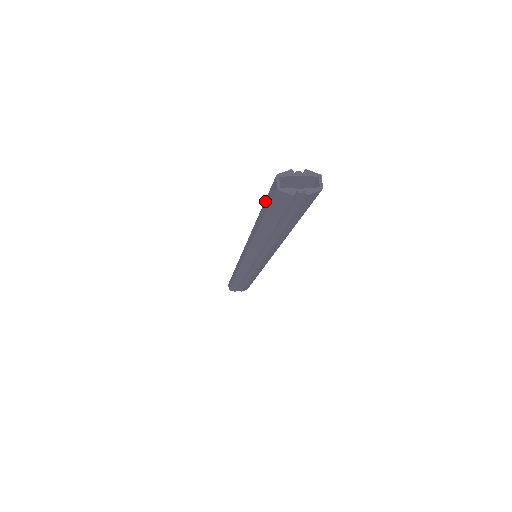
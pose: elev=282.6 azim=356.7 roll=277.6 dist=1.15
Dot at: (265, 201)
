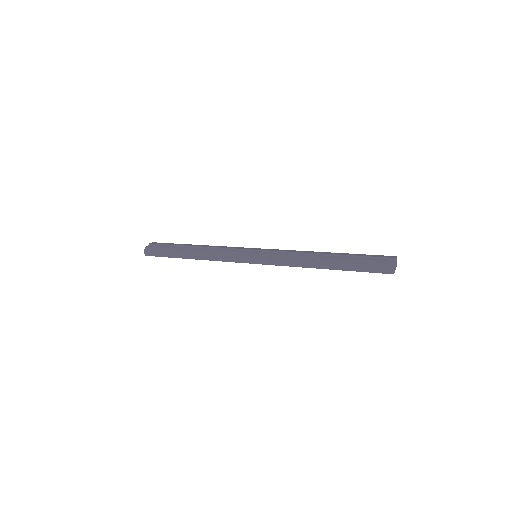
Dot at: (360, 267)
